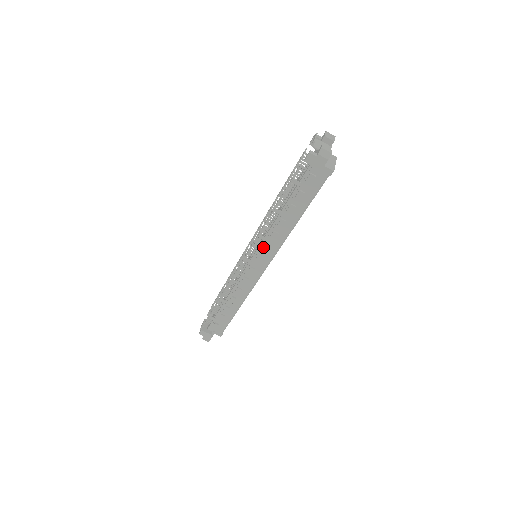
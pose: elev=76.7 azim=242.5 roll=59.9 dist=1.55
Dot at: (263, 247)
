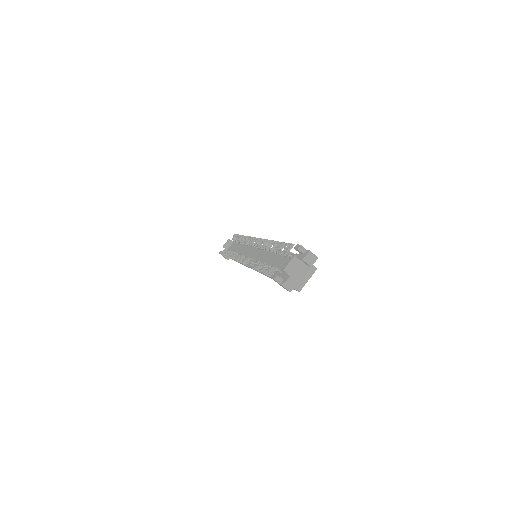
Dot at: occluded
